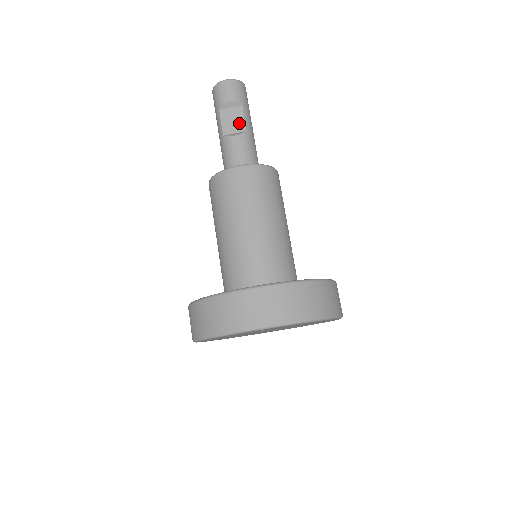
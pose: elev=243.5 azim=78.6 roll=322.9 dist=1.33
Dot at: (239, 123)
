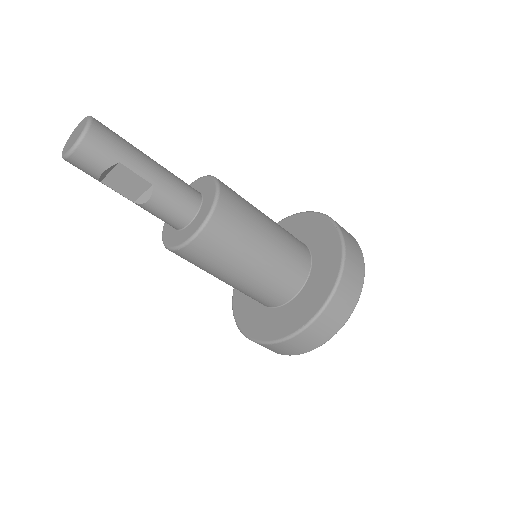
Dot at: (136, 182)
